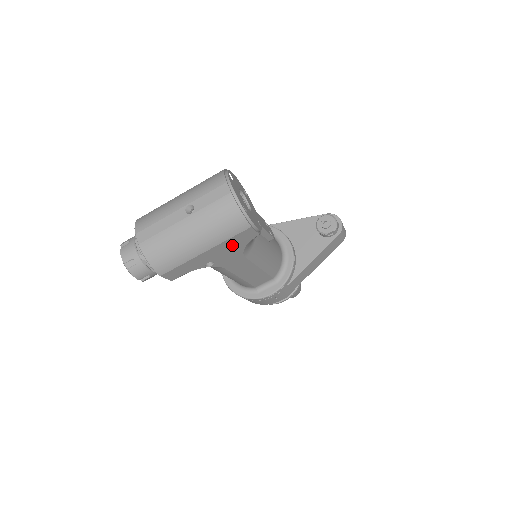
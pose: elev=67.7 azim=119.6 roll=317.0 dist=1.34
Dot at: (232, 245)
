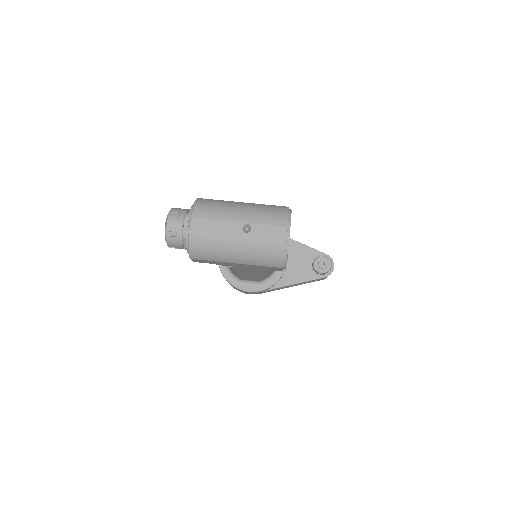
Dot at: (258, 267)
